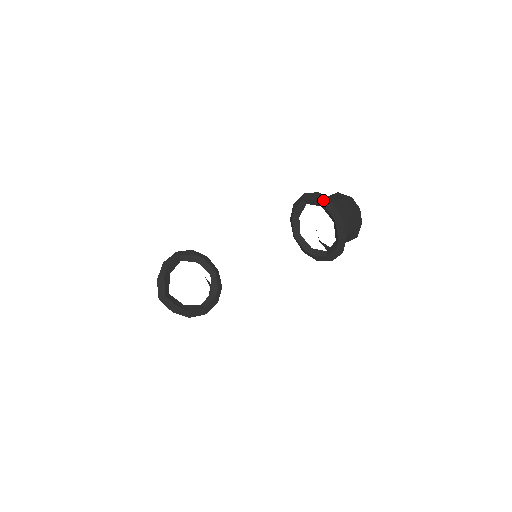
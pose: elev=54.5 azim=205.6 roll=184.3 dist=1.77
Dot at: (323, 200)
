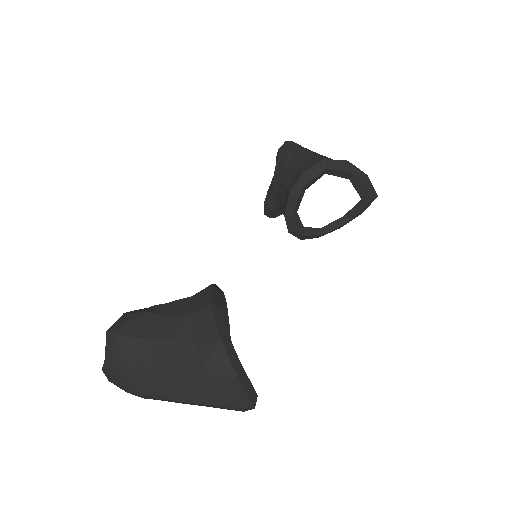
Dot at: (358, 173)
